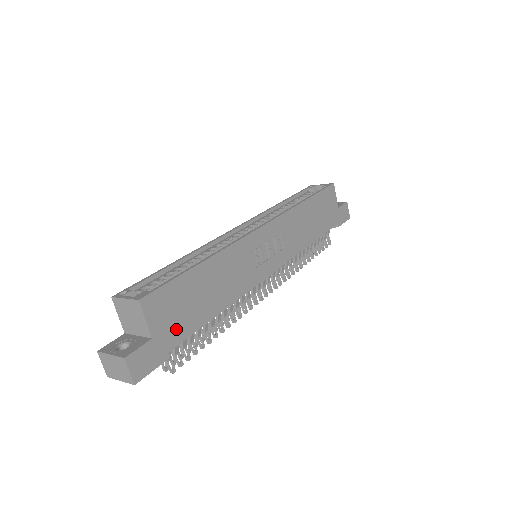
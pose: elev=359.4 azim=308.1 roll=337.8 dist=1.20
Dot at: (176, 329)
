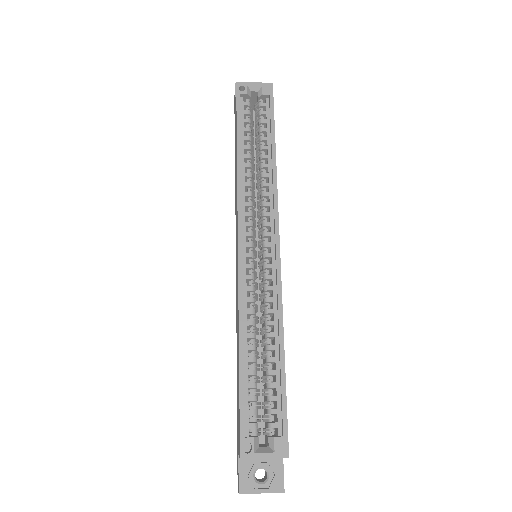
Dot at: occluded
